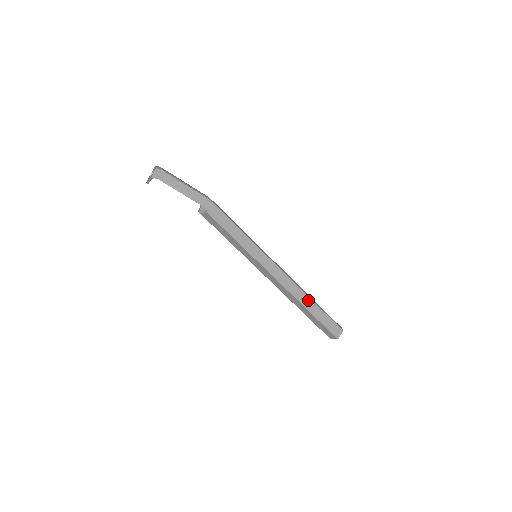
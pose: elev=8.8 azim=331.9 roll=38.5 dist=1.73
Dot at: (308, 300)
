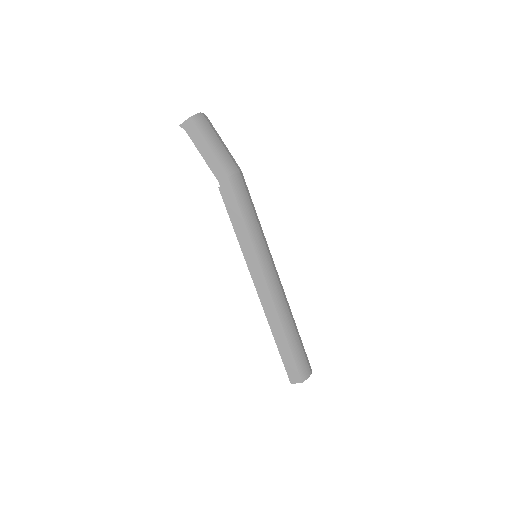
Dot at: (281, 331)
